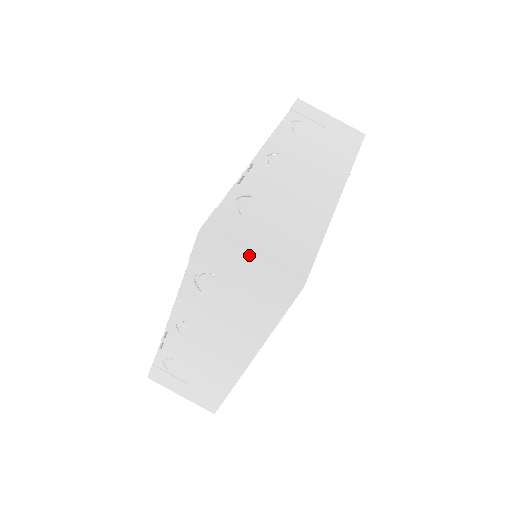
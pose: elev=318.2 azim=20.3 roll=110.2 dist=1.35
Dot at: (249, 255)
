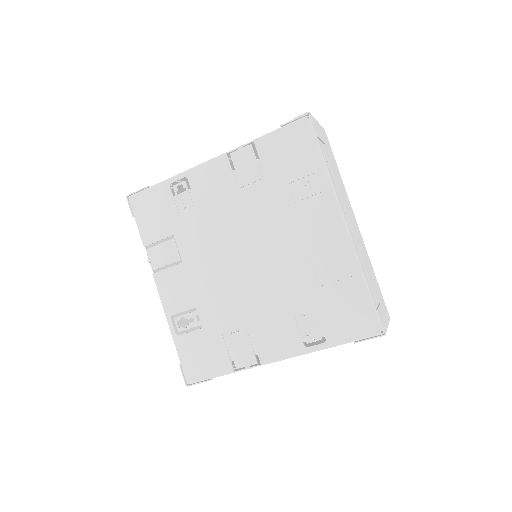
Dot at: occluded
